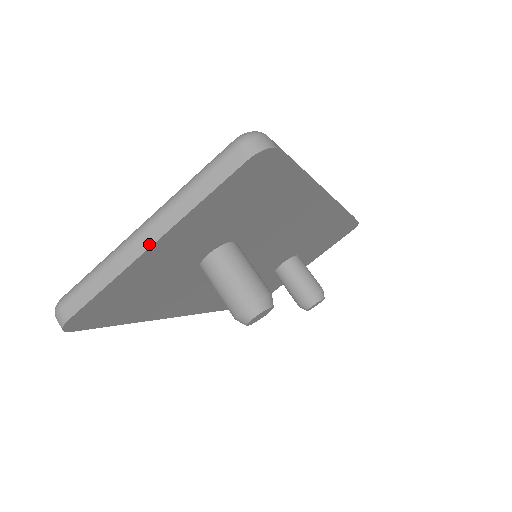
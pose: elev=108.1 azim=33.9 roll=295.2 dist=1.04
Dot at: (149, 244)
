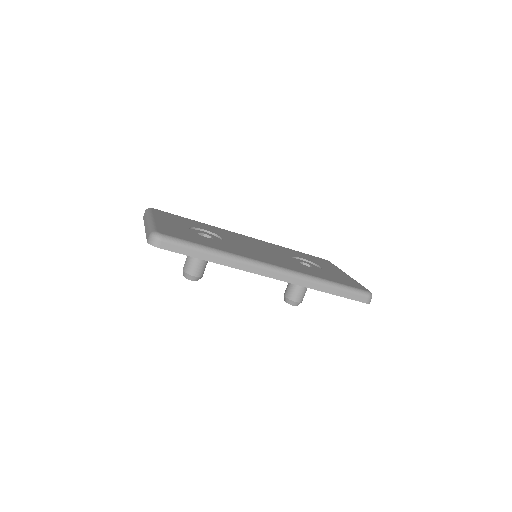
Dot at: (145, 227)
